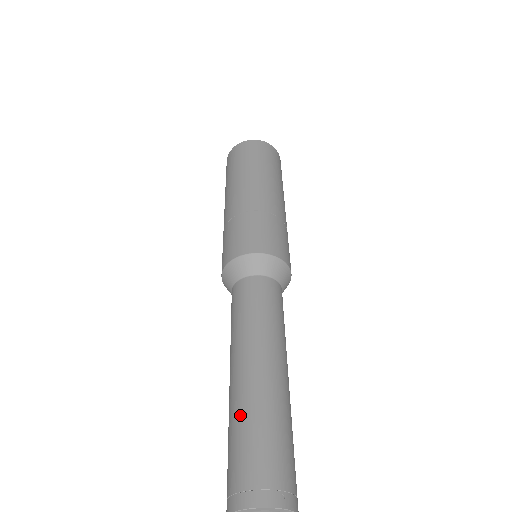
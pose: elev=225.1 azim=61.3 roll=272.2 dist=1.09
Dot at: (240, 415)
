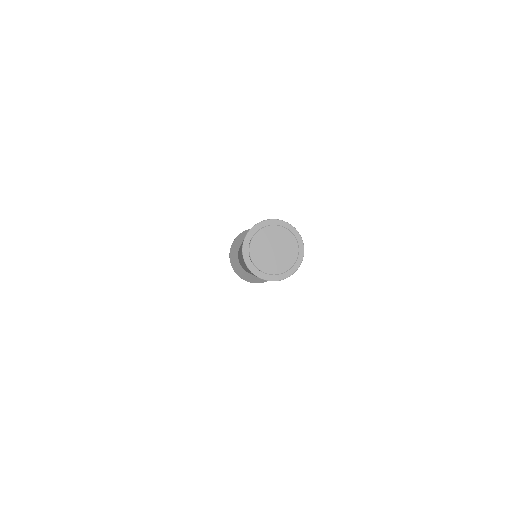
Dot at: occluded
